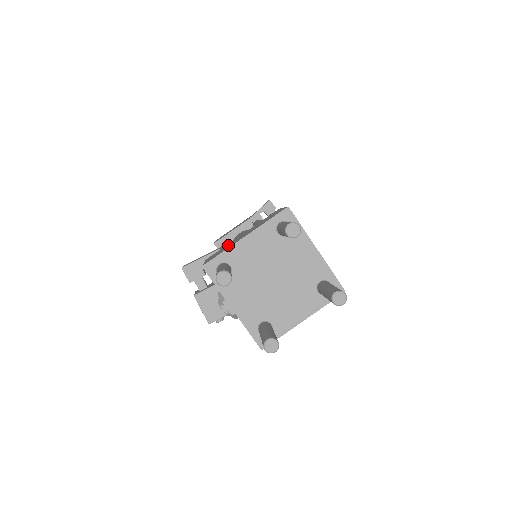
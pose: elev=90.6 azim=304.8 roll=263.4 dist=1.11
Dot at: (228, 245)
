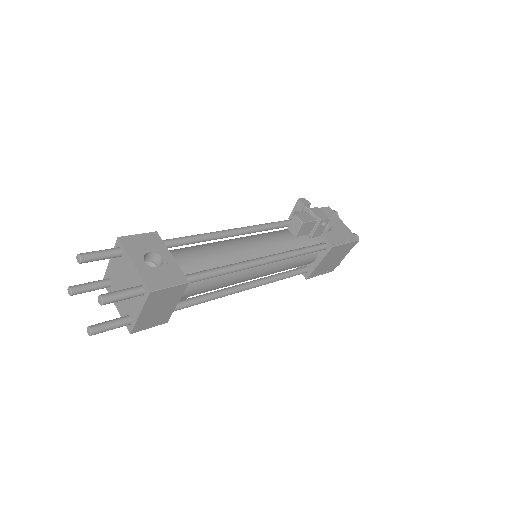
Dot at: occluded
